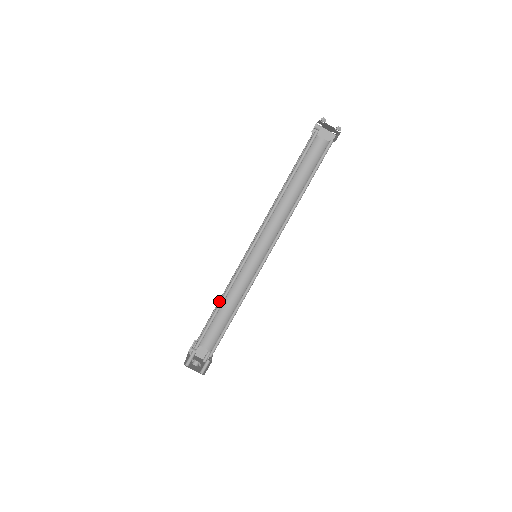
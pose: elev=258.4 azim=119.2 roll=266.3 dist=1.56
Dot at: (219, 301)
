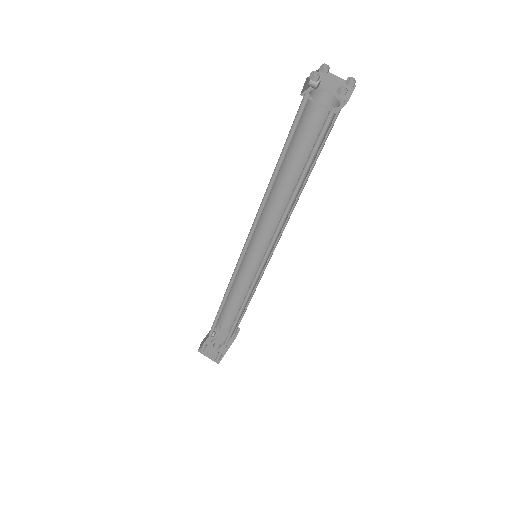
Dot at: occluded
